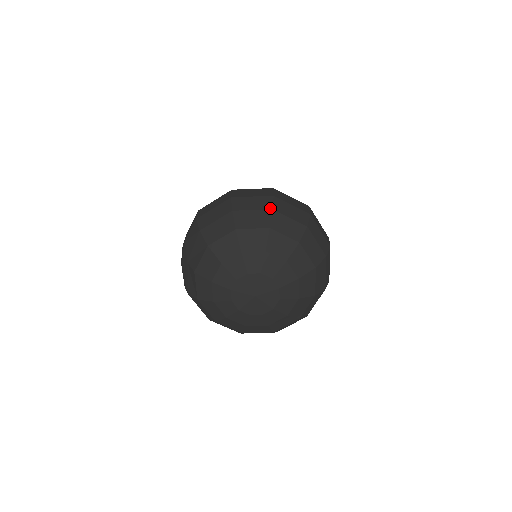
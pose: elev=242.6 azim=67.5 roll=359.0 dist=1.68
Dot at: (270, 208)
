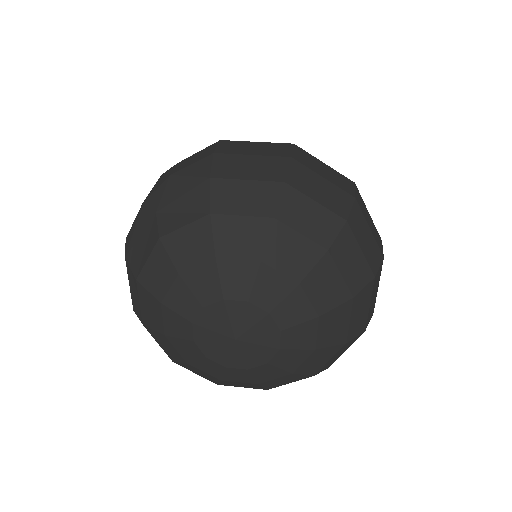
Dot at: (344, 216)
